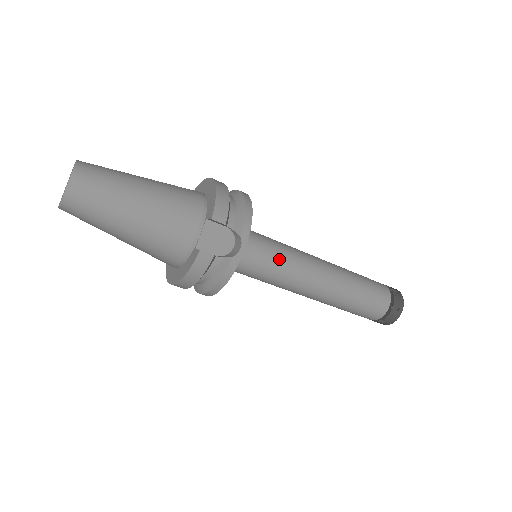
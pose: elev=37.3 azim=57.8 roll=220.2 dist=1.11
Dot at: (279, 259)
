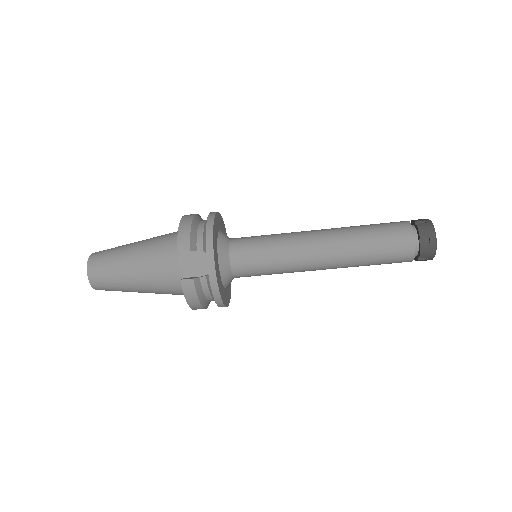
Dot at: (267, 252)
